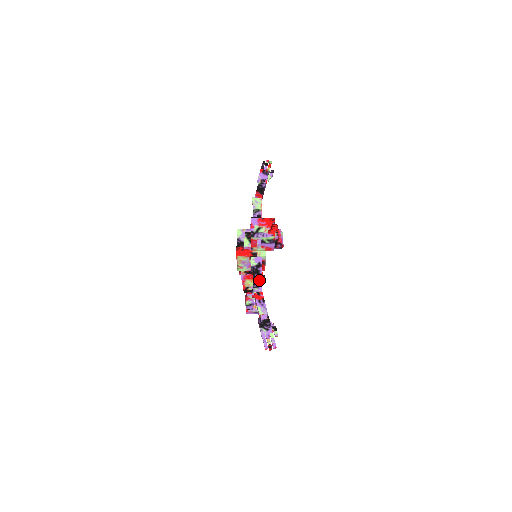
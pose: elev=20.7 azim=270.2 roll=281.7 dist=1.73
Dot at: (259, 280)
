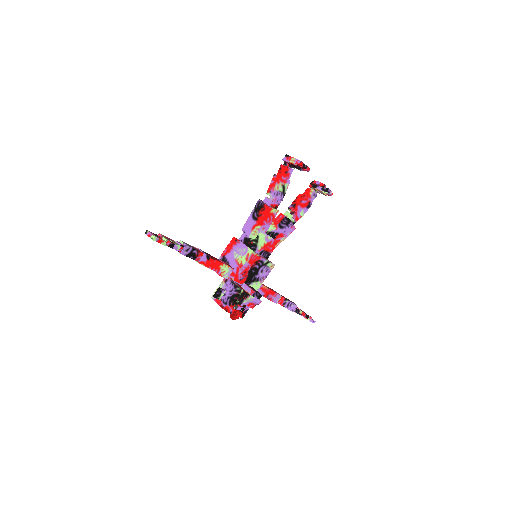
Dot at: (268, 299)
